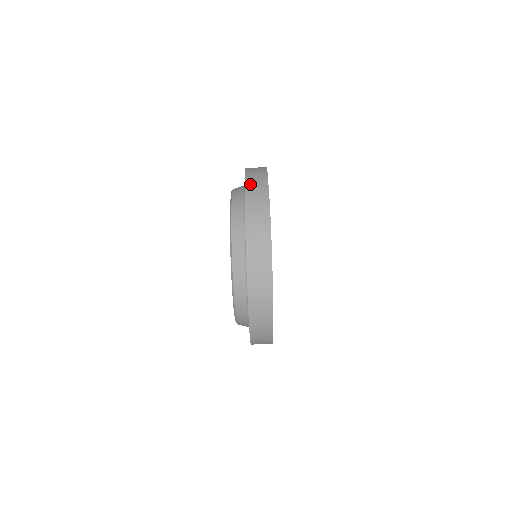
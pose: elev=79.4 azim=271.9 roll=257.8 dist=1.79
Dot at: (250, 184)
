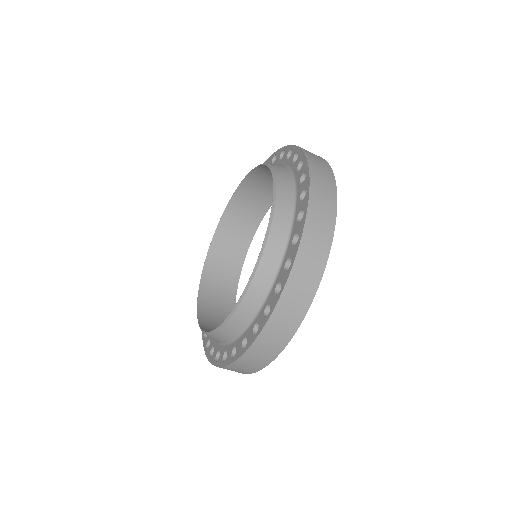
Dot at: (309, 238)
